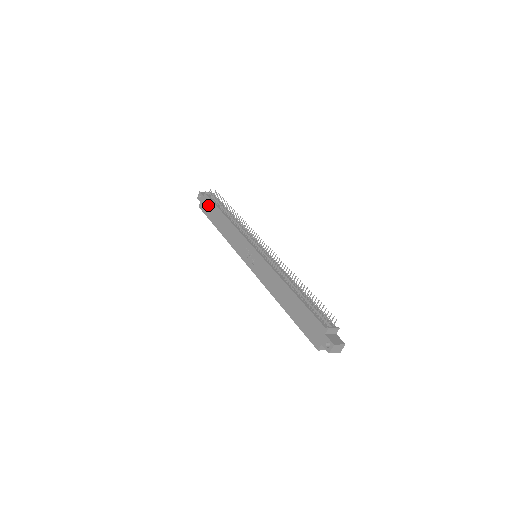
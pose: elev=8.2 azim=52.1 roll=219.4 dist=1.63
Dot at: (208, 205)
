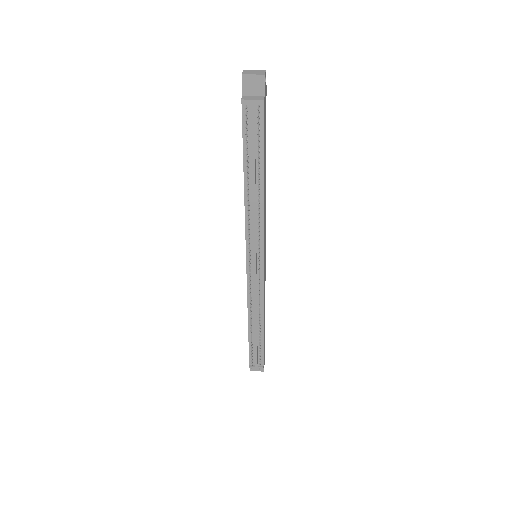
Dot at: occluded
